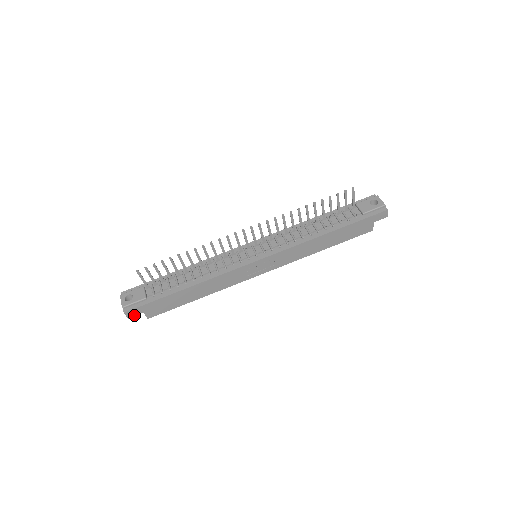
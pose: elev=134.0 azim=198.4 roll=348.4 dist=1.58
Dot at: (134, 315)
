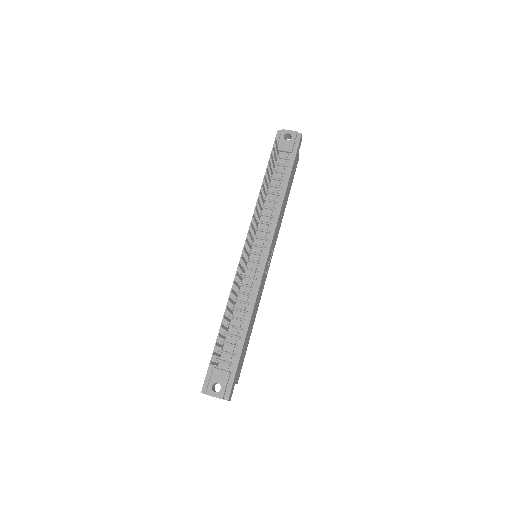
Dot at: (232, 393)
